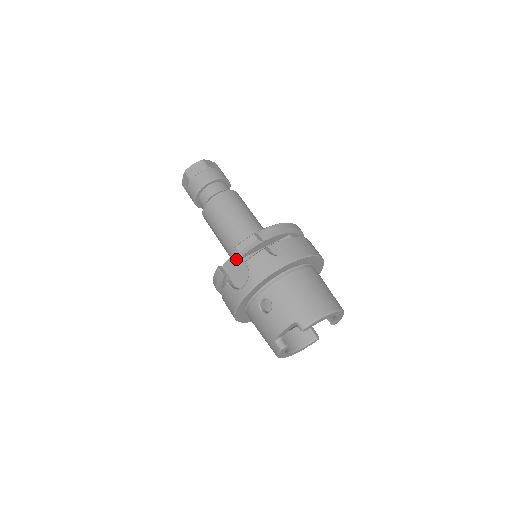
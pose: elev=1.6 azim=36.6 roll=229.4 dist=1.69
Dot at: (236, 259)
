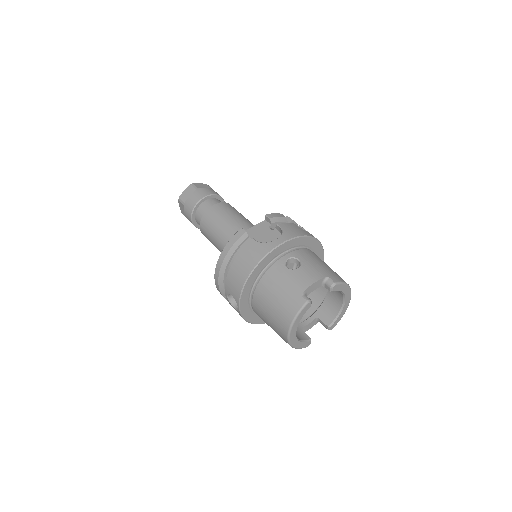
Dot at: (262, 227)
